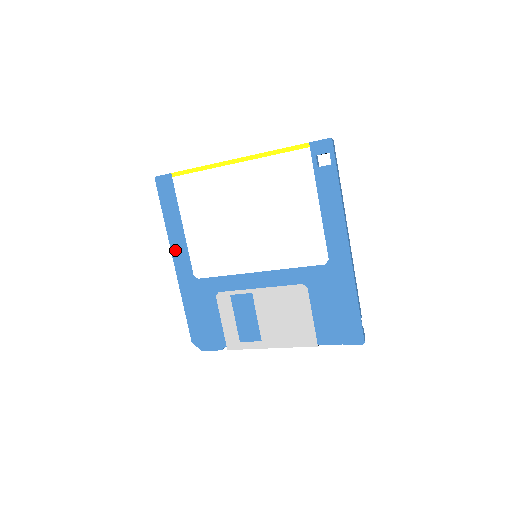
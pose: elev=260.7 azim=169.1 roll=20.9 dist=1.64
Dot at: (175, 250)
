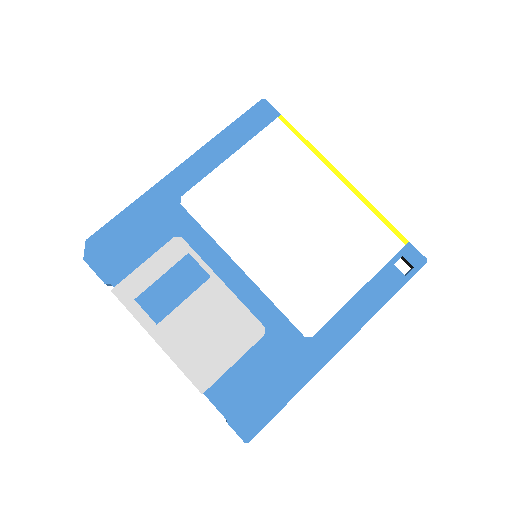
Dot at: (196, 159)
